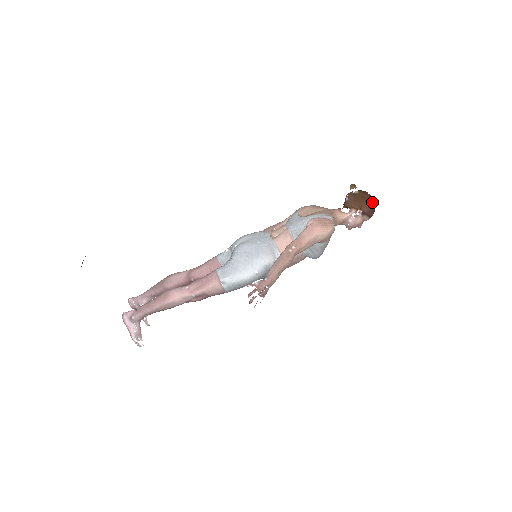
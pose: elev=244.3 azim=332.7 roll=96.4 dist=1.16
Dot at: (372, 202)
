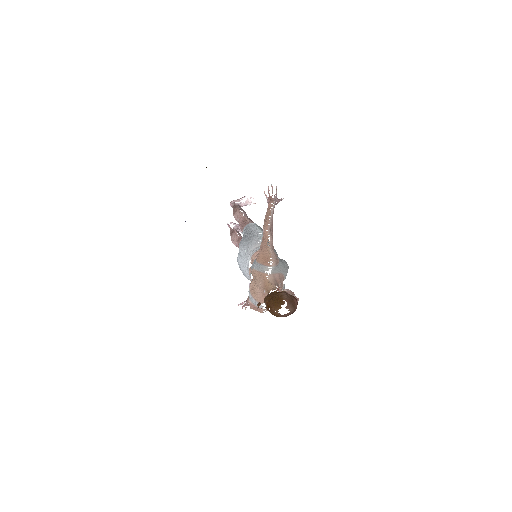
Dot at: (281, 316)
